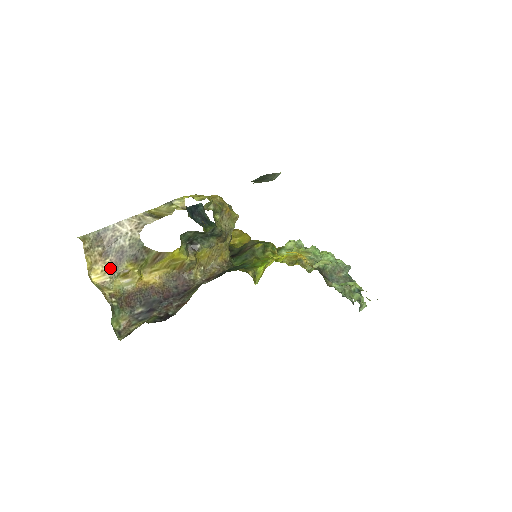
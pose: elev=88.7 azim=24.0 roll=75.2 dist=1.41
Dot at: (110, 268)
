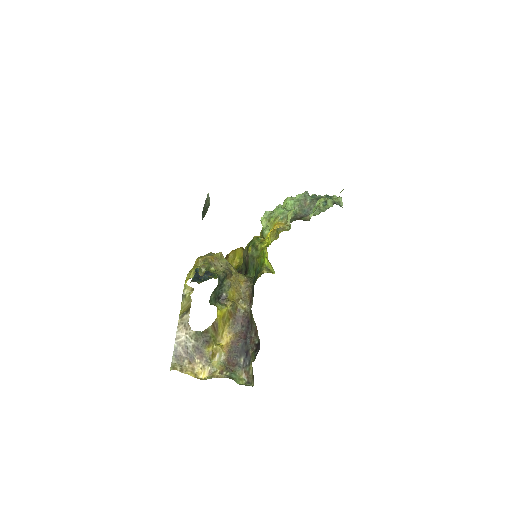
Dot at: (202, 362)
